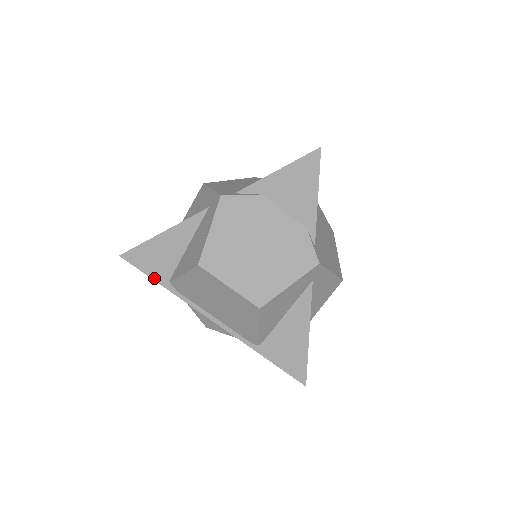
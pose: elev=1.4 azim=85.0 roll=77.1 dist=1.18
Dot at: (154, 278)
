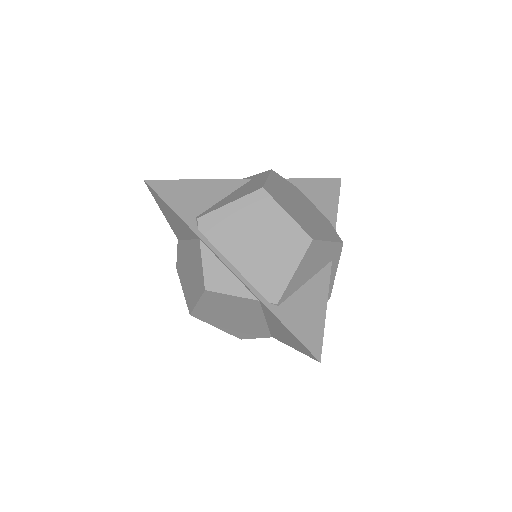
Dot at: (177, 211)
